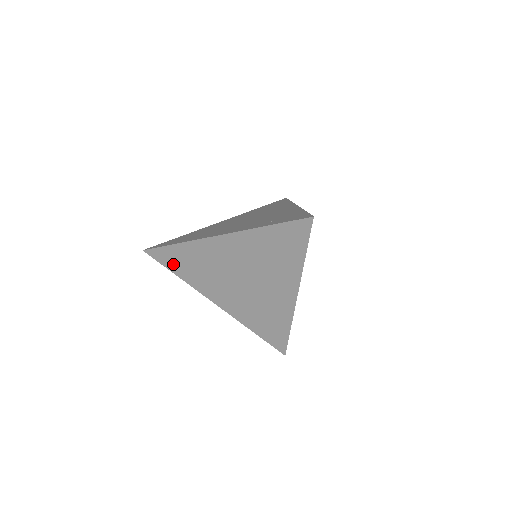
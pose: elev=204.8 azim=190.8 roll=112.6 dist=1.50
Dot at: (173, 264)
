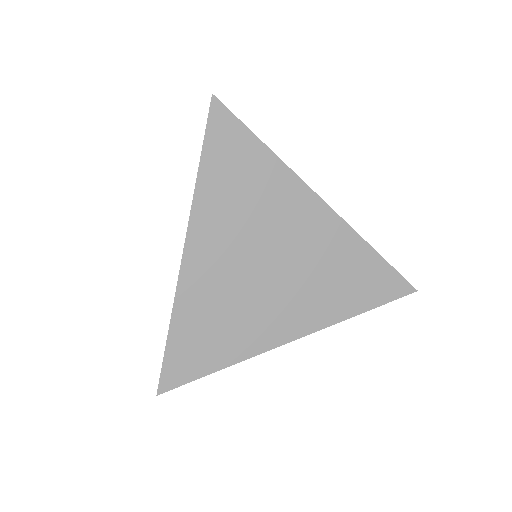
Dot at: (199, 361)
